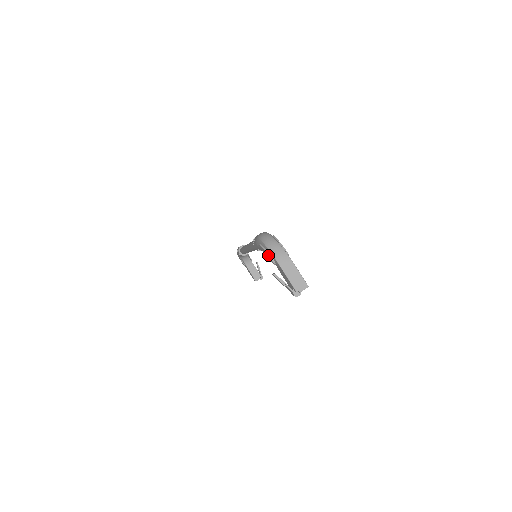
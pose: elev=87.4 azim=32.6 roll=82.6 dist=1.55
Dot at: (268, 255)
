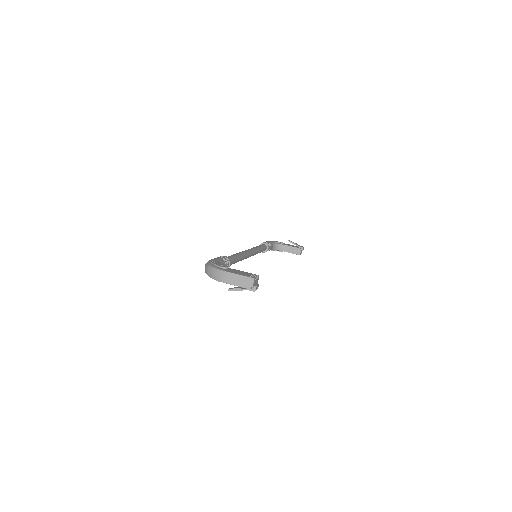
Dot at: occluded
